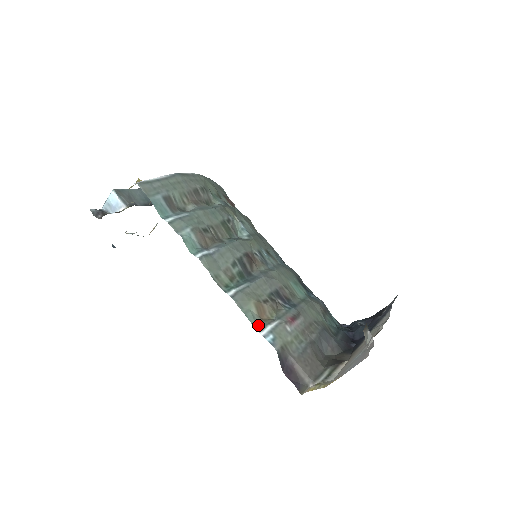
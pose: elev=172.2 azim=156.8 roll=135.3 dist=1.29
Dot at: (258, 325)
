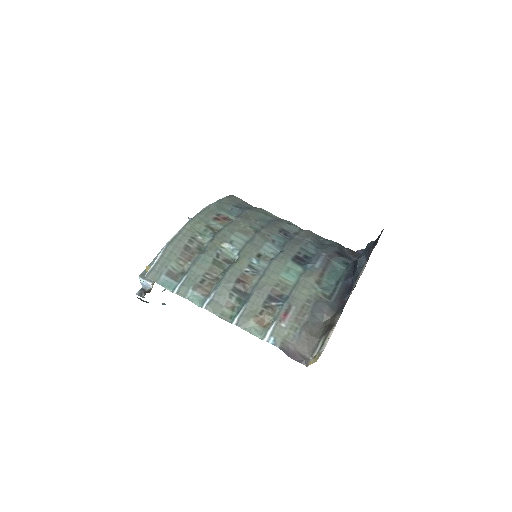
Dot at: (261, 335)
